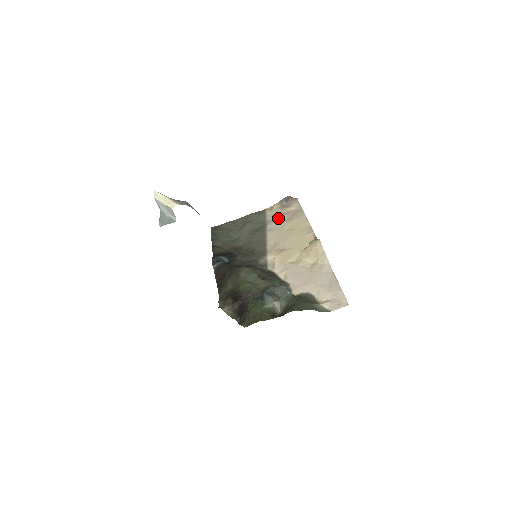
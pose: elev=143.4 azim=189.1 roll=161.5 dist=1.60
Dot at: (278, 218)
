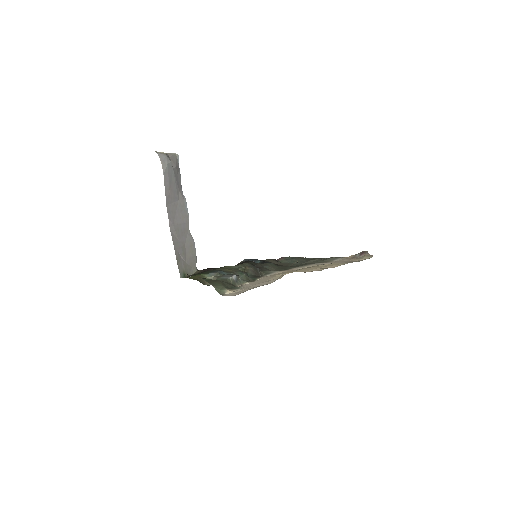
Dot at: (337, 262)
